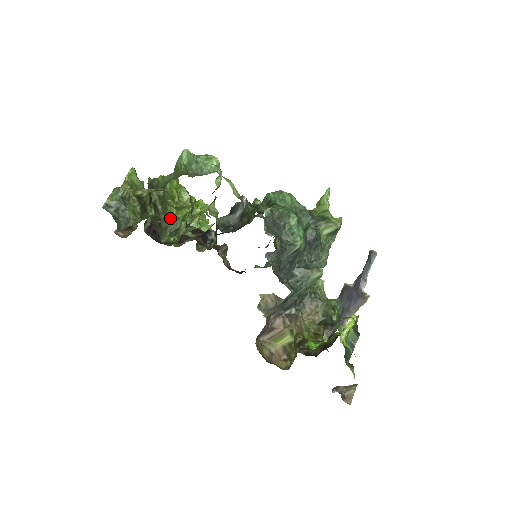
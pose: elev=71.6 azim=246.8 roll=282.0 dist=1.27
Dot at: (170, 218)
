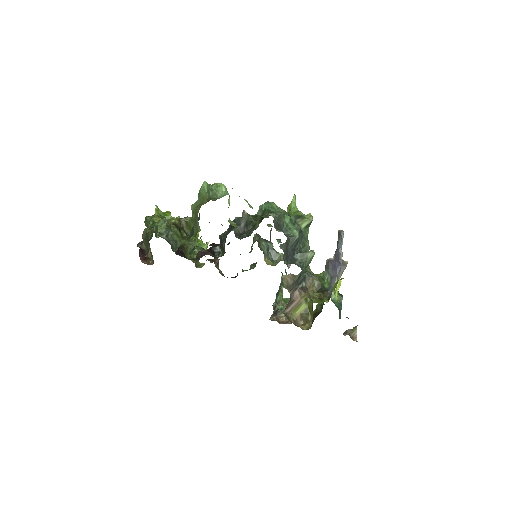
Dot at: (186, 241)
